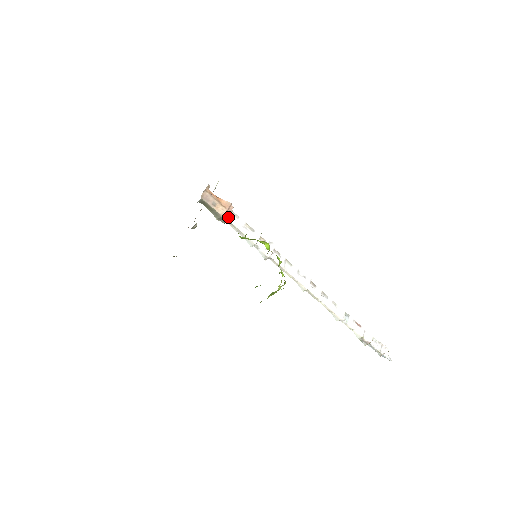
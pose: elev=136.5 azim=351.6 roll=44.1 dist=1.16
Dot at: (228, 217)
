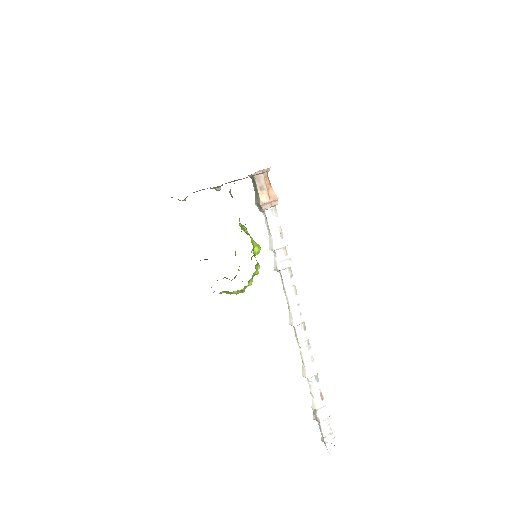
Dot at: (266, 208)
